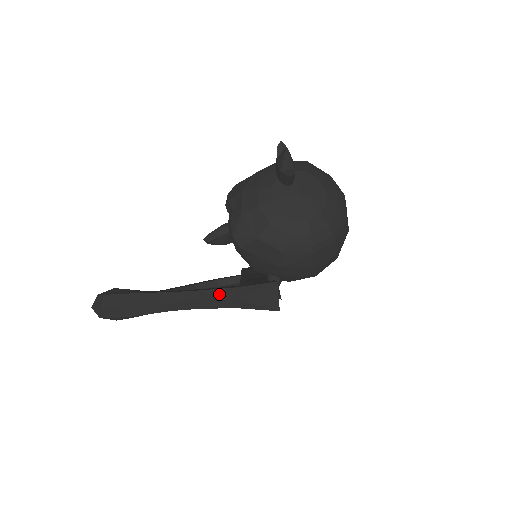
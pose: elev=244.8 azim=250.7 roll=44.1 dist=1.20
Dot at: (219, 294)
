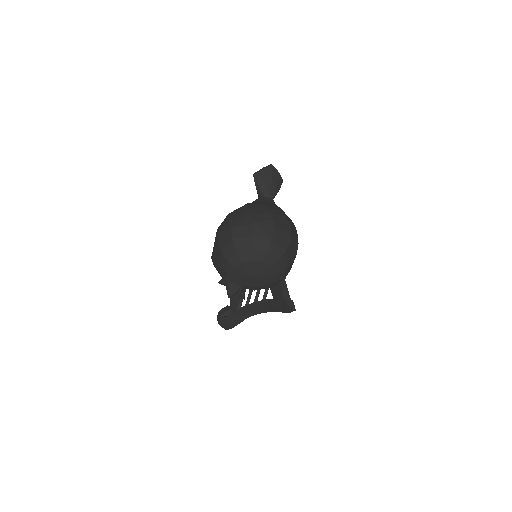
Dot at: (264, 311)
